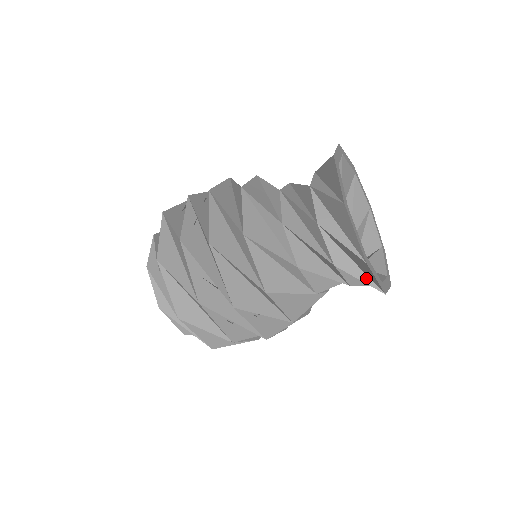
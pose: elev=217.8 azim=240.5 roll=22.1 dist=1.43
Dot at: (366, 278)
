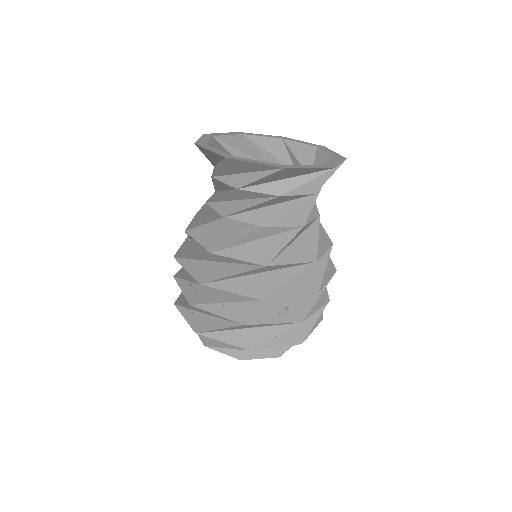
Dot at: (309, 176)
